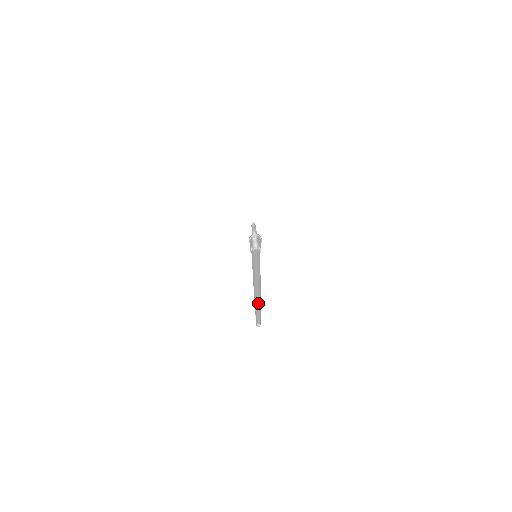
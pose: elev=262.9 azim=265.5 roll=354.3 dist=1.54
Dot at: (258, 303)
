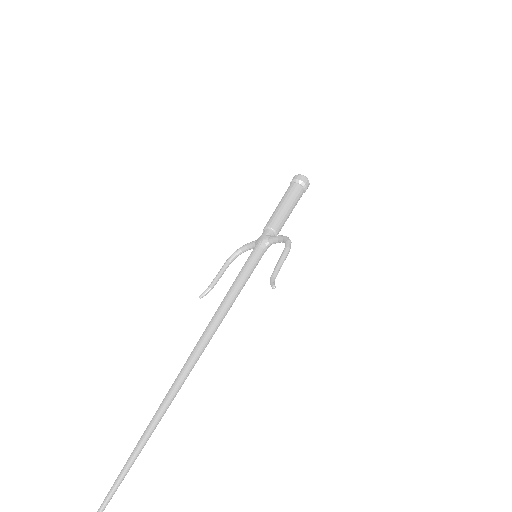
Dot at: (138, 455)
